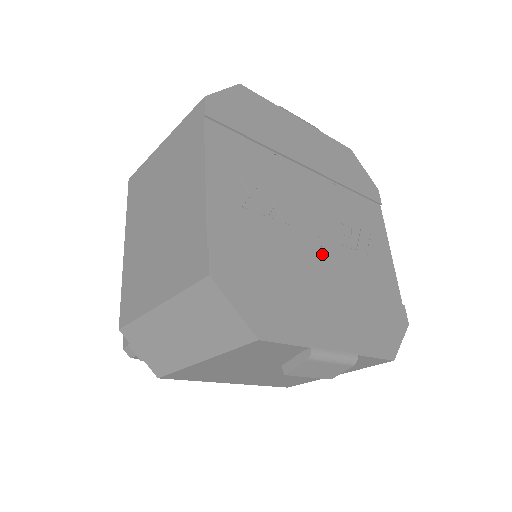
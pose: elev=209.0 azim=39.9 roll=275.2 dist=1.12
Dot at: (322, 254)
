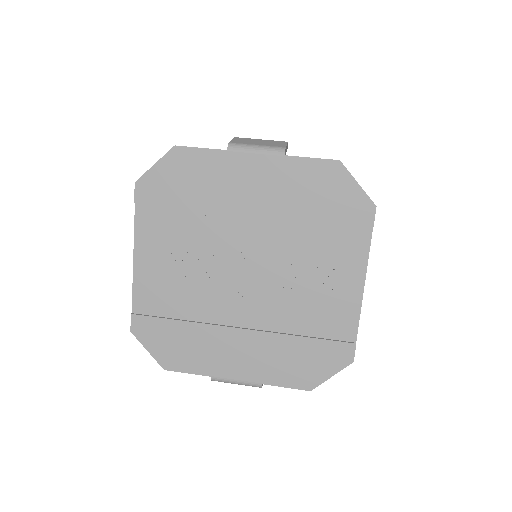
Dot at: (247, 302)
